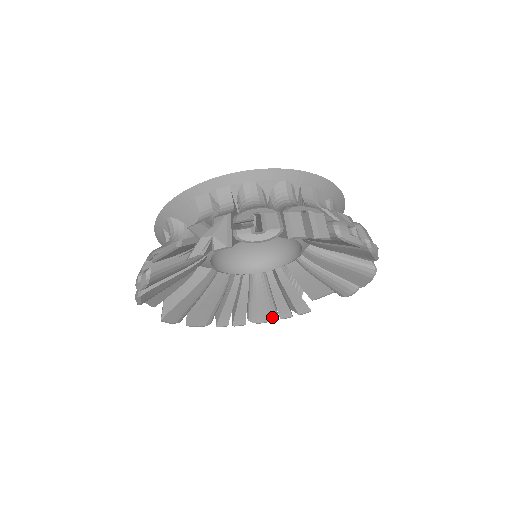
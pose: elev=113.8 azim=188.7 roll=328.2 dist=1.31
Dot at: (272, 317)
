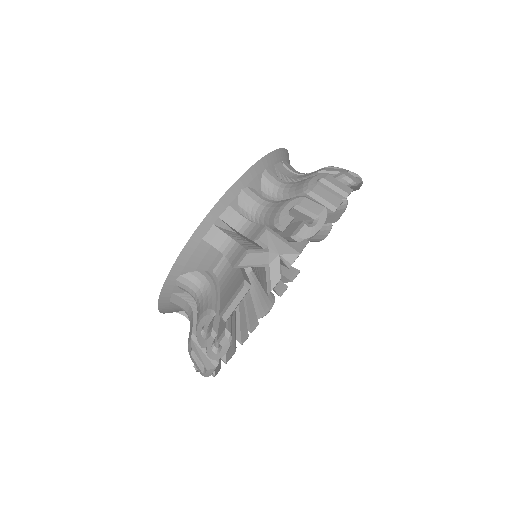
Dot at: (273, 301)
